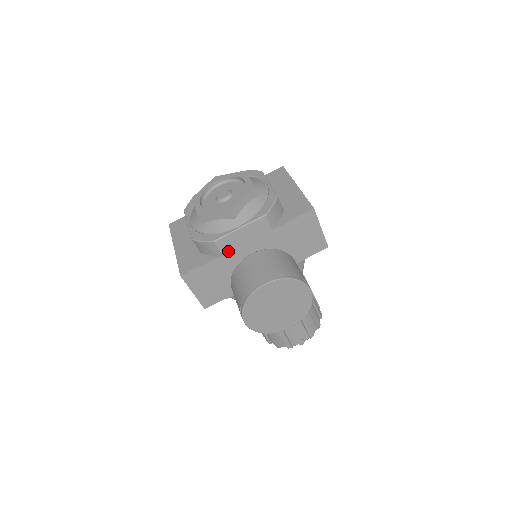
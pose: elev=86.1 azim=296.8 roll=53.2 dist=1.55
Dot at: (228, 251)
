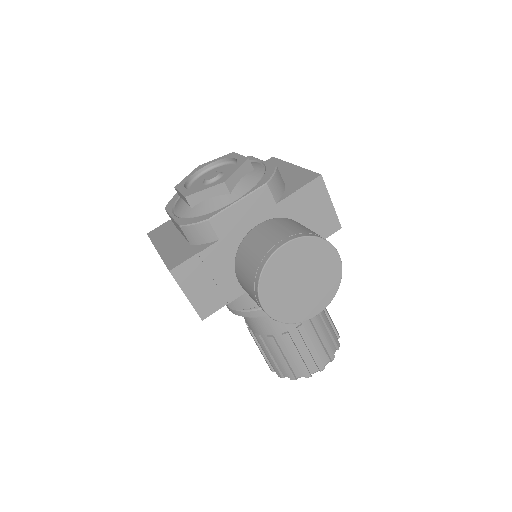
Dot at: (226, 234)
